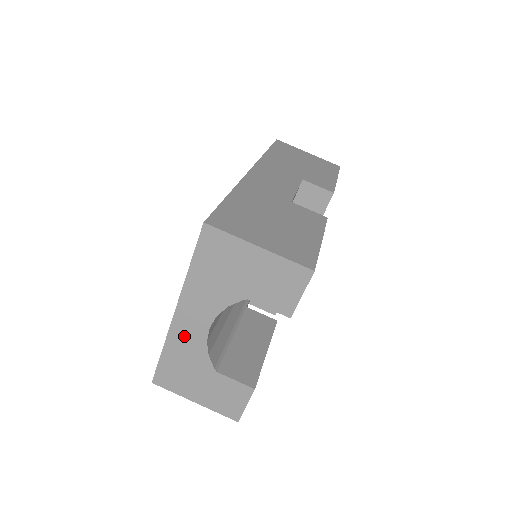
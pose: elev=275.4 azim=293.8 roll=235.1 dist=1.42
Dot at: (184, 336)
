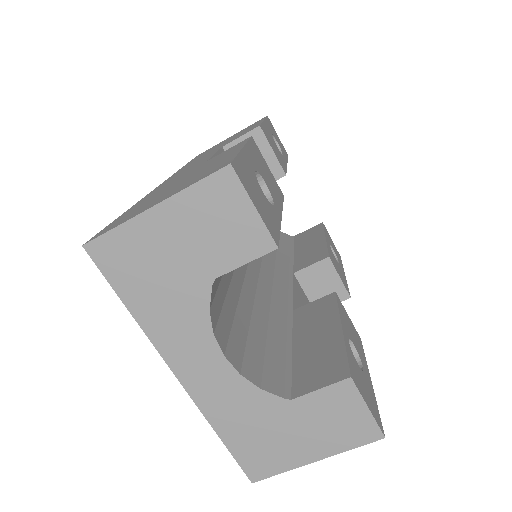
Dot at: (215, 394)
